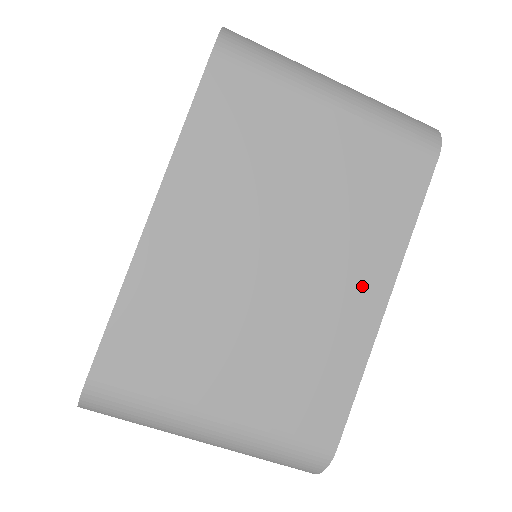
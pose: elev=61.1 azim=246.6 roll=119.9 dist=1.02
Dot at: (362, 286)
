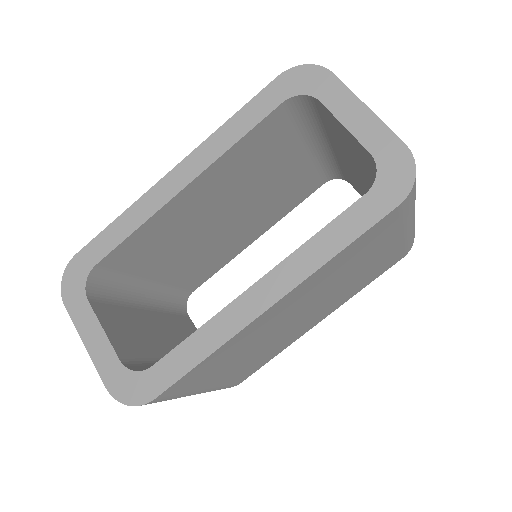
Dot at: (317, 319)
